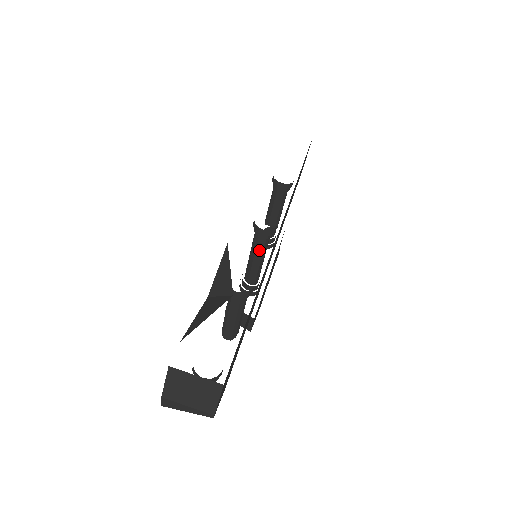
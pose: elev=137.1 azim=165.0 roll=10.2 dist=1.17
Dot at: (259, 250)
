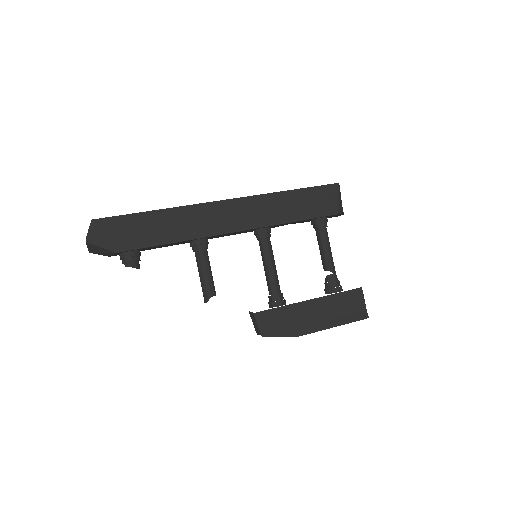
Dot at: (262, 253)
